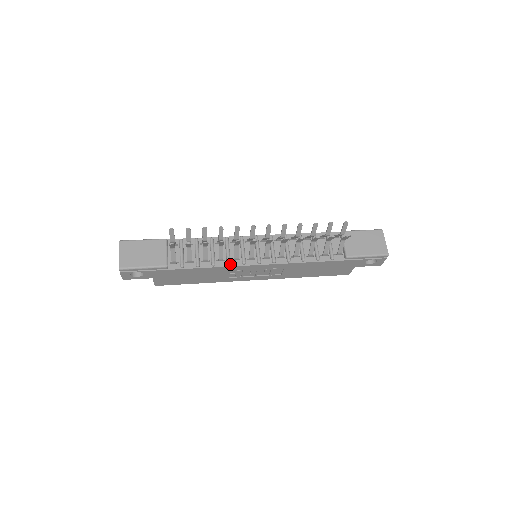
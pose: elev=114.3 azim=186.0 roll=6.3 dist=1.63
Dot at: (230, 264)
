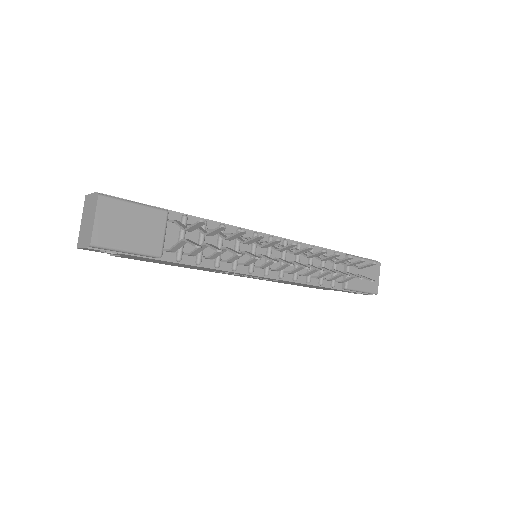
Dot at: (236, 269)
